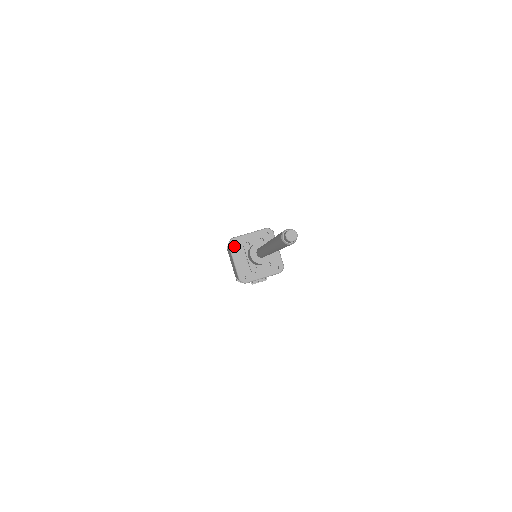
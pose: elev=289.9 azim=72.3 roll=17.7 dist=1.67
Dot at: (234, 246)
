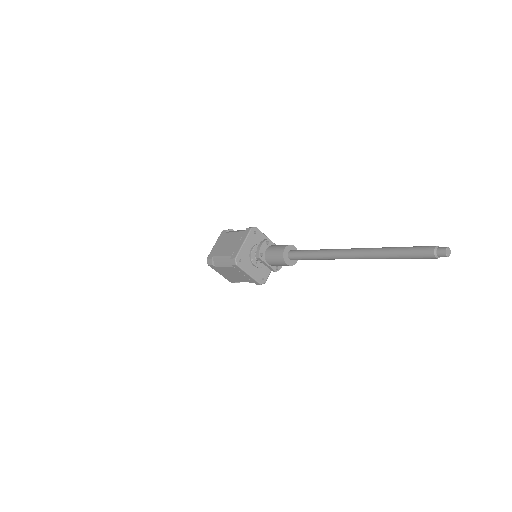
Dot at: (241, 263)
